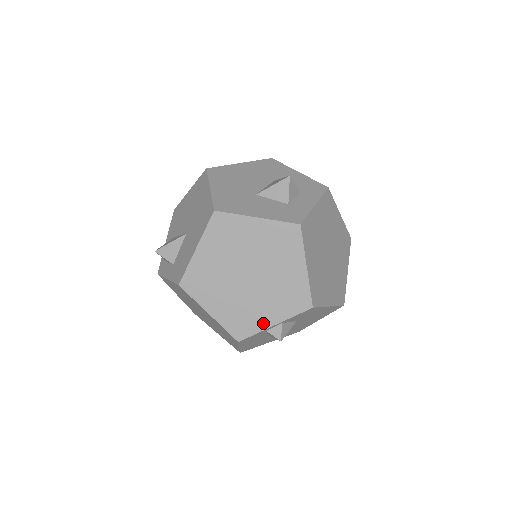
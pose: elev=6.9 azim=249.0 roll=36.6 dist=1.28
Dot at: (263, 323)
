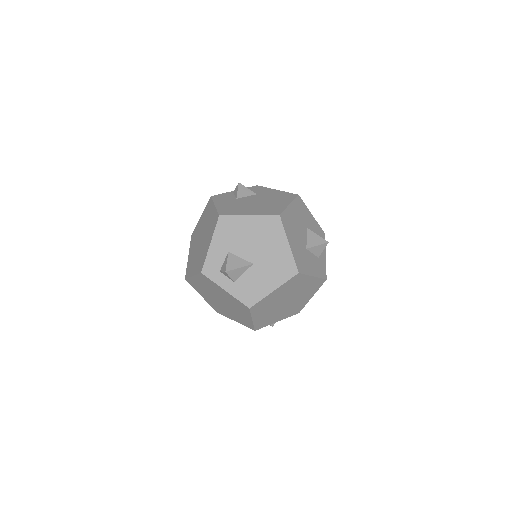
Dot at: (273, 321)
